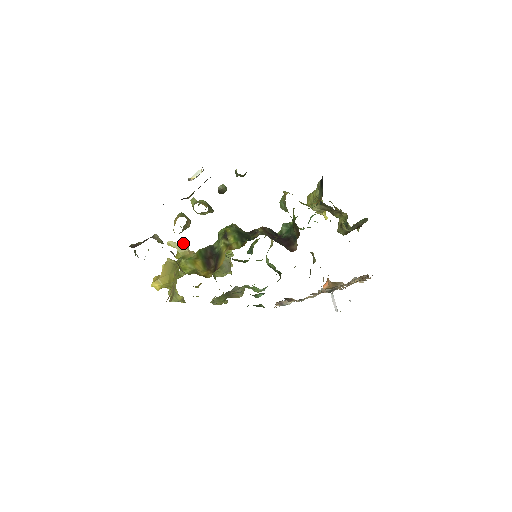
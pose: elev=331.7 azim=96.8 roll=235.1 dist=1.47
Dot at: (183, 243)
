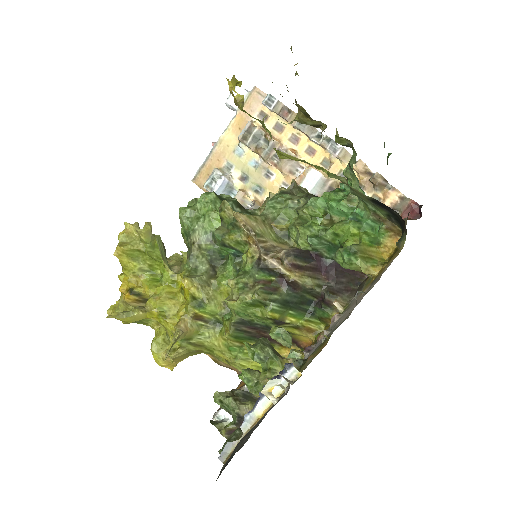
Dot at: (176, 339)
